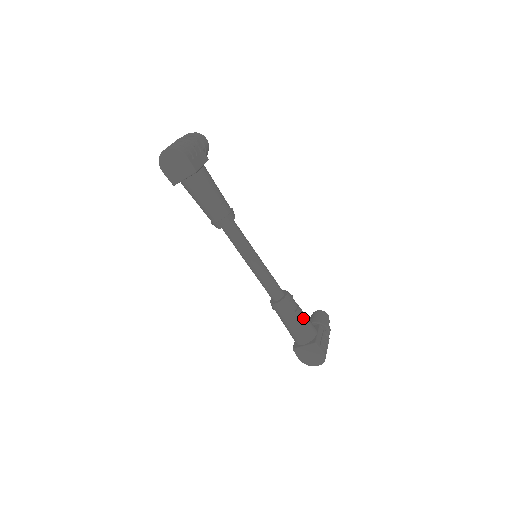
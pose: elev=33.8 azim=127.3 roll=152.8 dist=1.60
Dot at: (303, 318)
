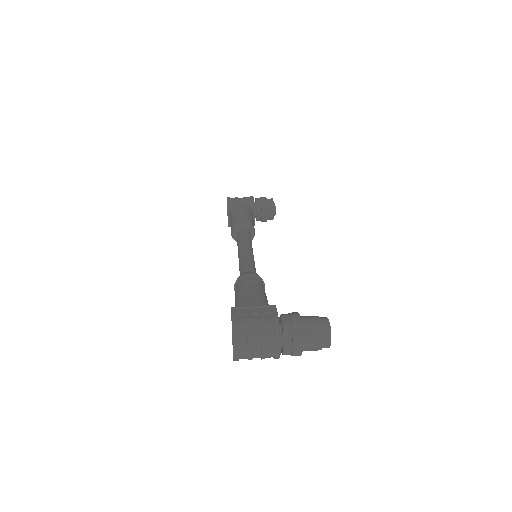
Dot at: (247, 290)
